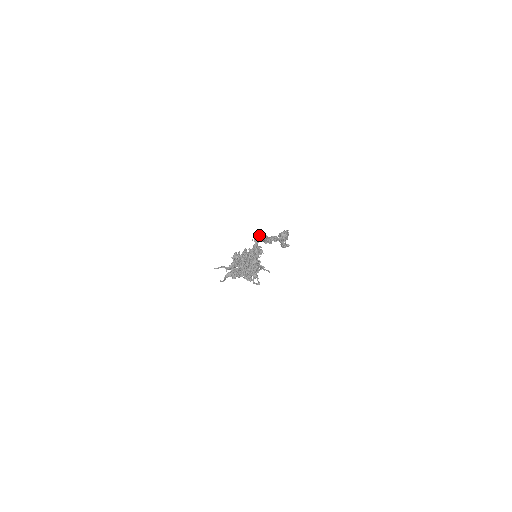
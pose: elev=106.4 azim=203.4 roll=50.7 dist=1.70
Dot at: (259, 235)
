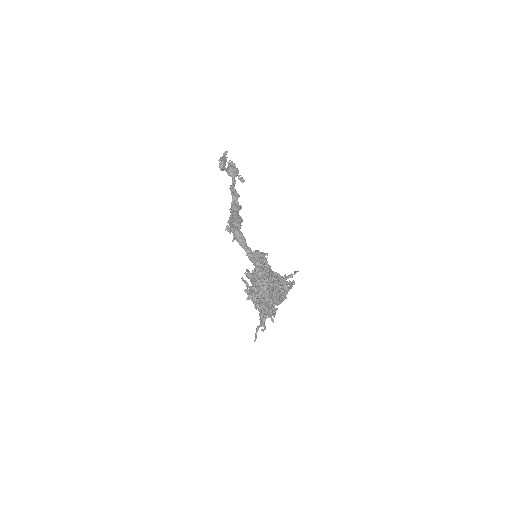
Dot at: (237, 235)
